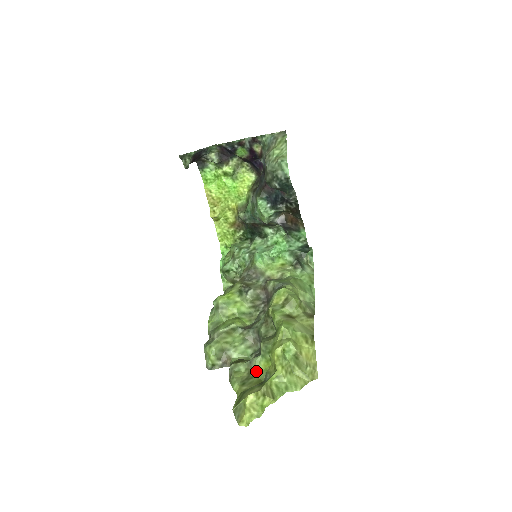
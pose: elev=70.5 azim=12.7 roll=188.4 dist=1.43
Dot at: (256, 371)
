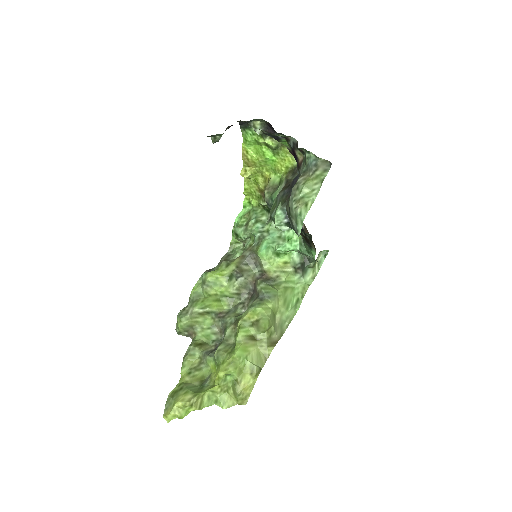
Dot at: (205, 366)
